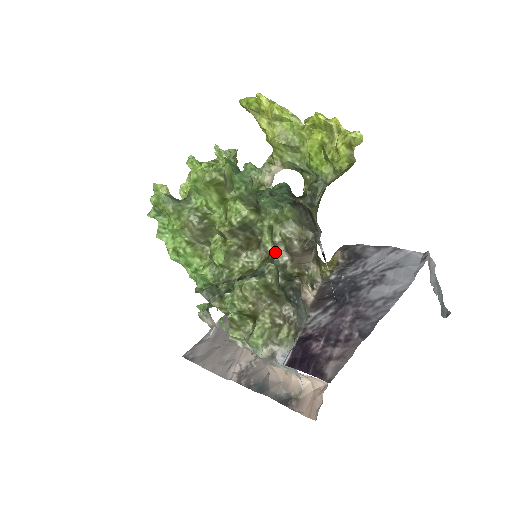
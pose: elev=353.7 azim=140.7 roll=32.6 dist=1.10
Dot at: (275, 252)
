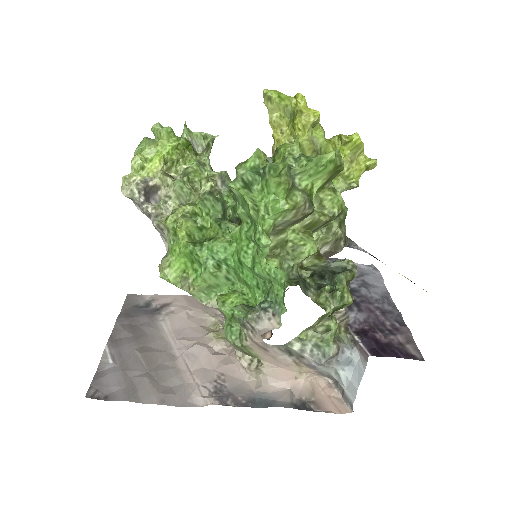
Dot at: (317, 251)
